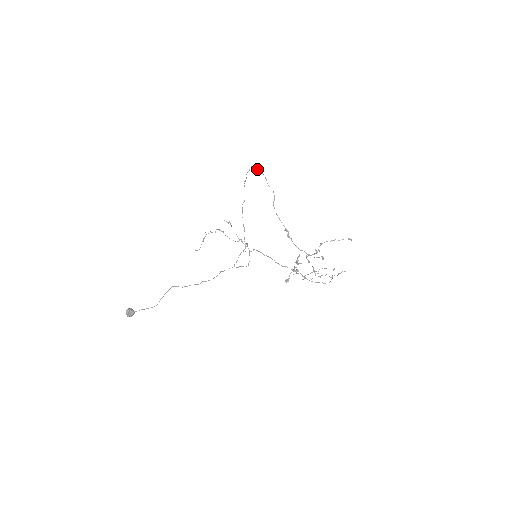
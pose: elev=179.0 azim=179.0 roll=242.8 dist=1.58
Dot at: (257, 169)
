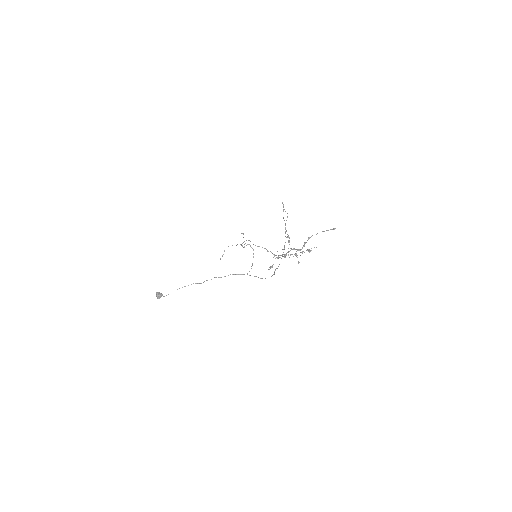
Dot at: occluded
